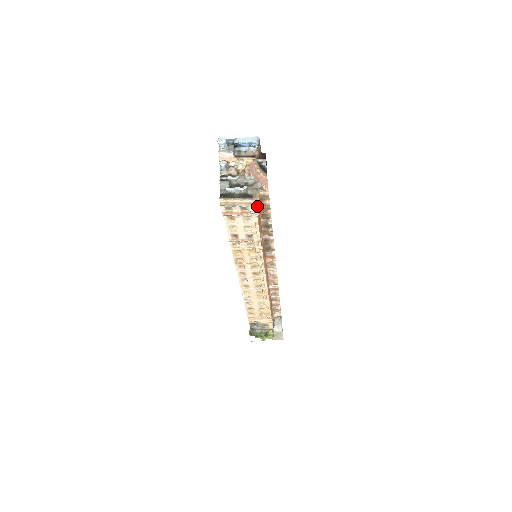
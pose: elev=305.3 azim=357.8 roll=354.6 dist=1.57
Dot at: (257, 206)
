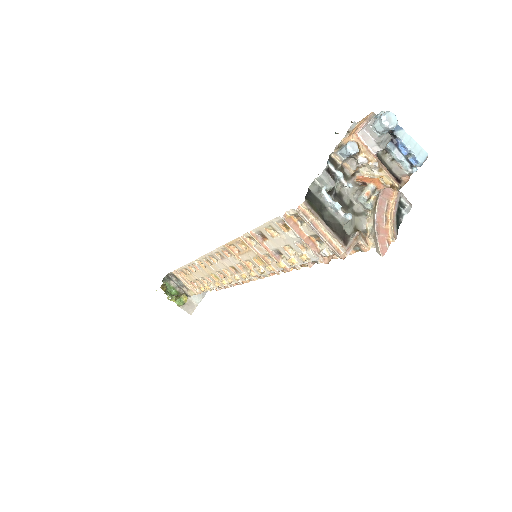
Dot at: occluded
